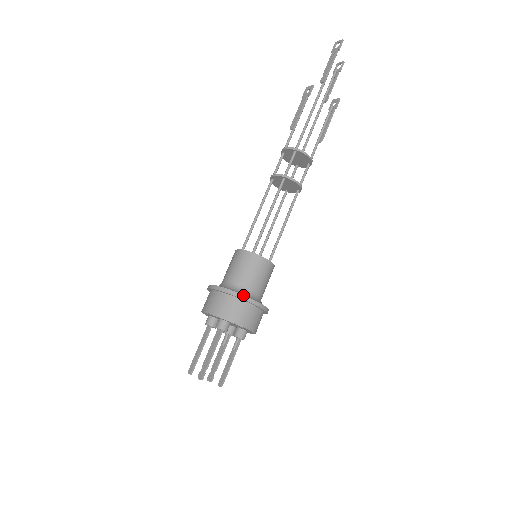
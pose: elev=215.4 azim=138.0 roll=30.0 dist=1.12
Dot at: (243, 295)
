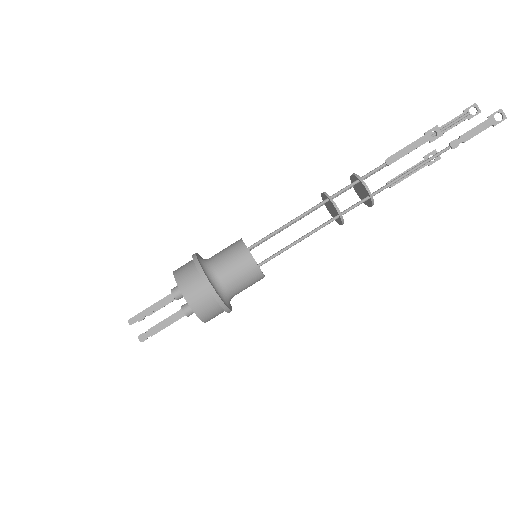
Dot at: (228, 308)
